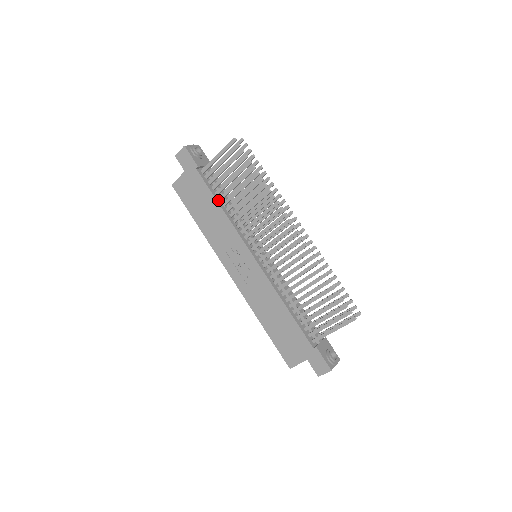
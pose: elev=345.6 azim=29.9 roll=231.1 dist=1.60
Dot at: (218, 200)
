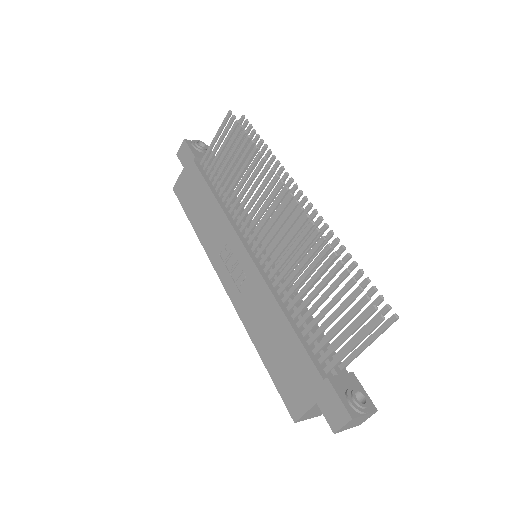
Dot at: (213, 190)
